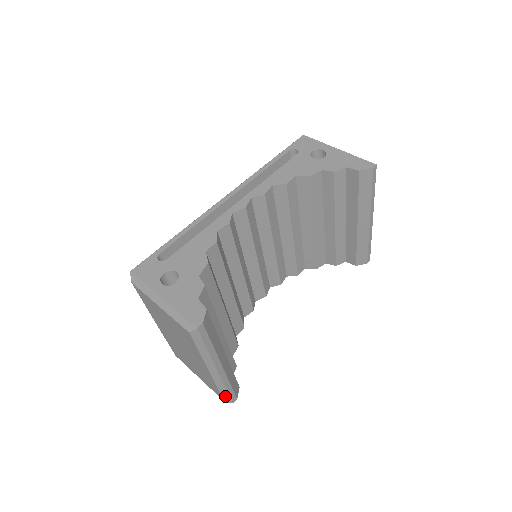
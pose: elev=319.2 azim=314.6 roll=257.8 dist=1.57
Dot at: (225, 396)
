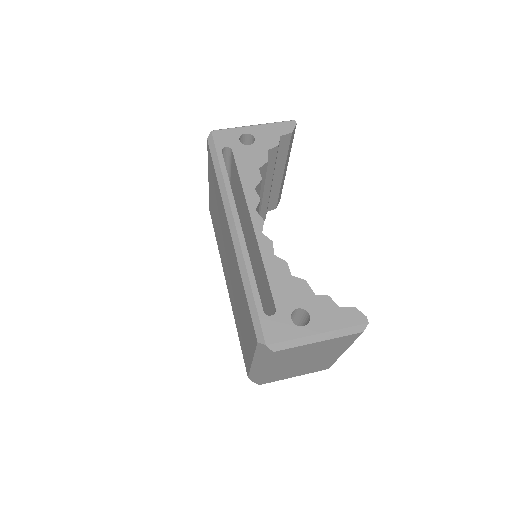
Dot at: occluded
